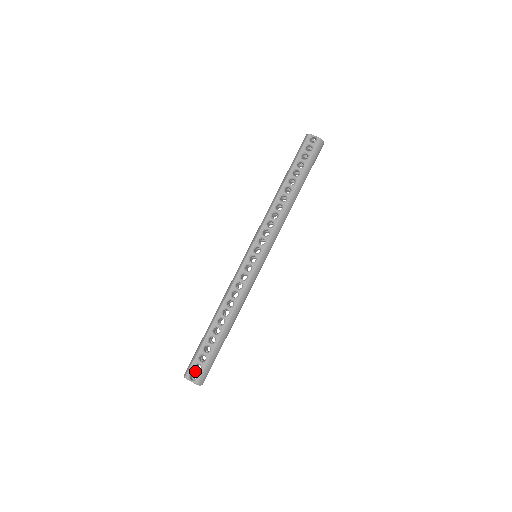
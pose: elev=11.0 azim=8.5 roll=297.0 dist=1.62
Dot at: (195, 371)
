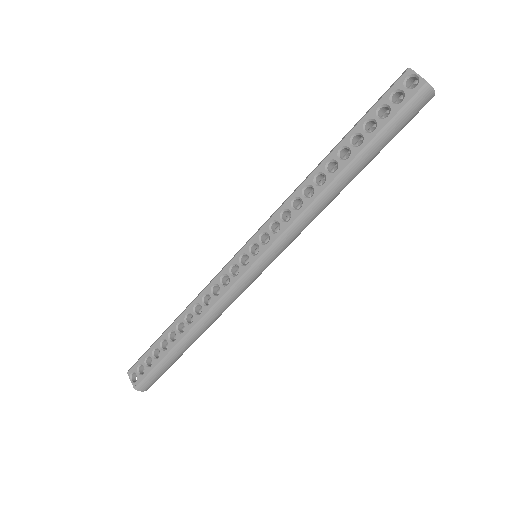
Dot at: (137, 372)
